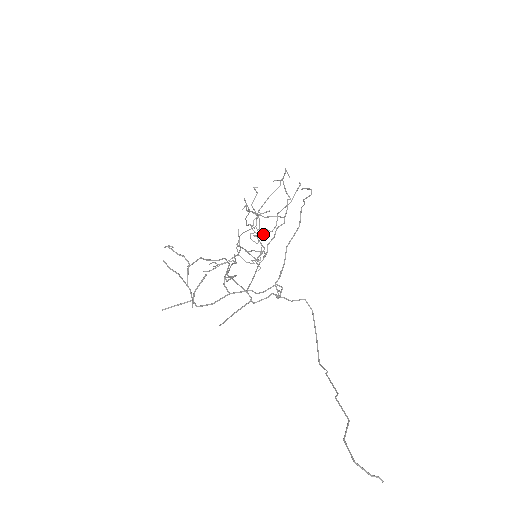
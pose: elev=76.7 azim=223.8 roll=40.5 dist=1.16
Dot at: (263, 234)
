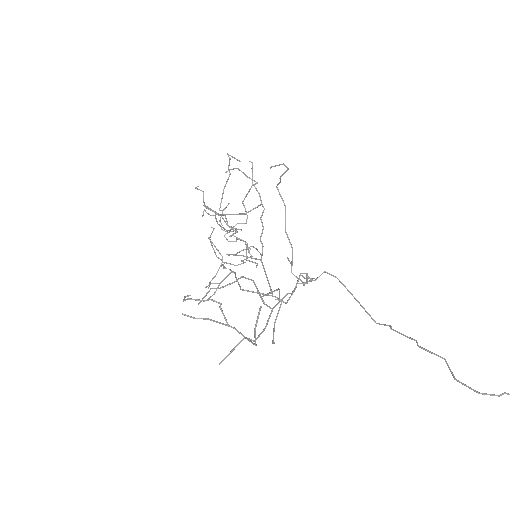
Dot at: occluded
